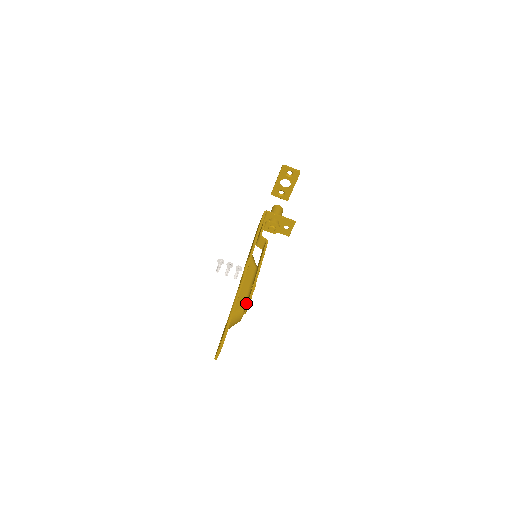
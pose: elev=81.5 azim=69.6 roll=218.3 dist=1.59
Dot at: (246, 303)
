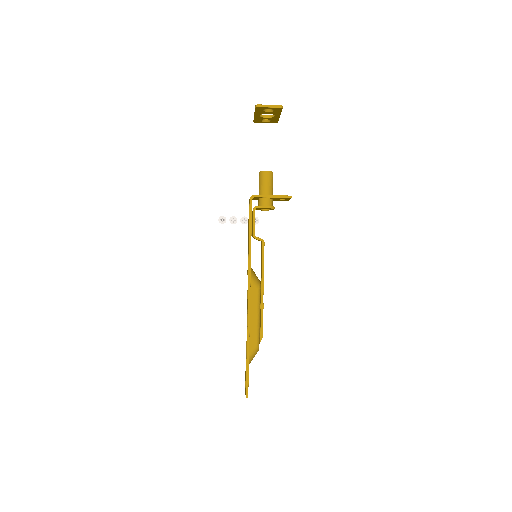
Dot at: (259, 337)
